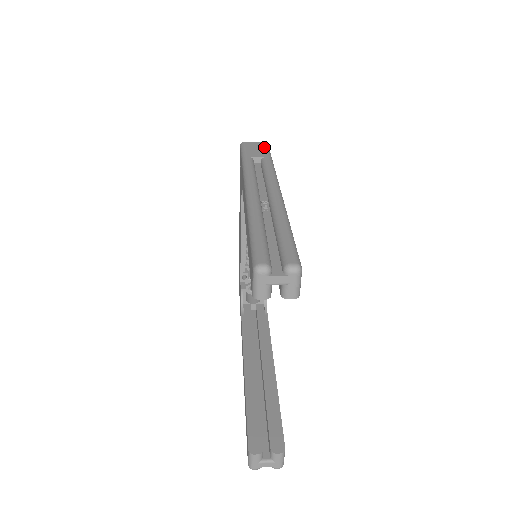
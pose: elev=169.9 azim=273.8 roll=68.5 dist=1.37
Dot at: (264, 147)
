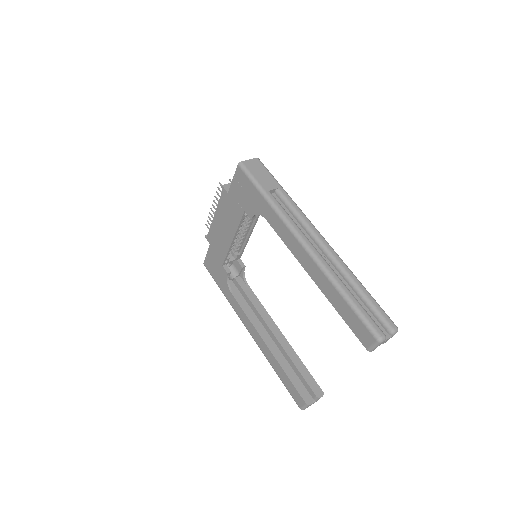
Dot at: (265, 169)
